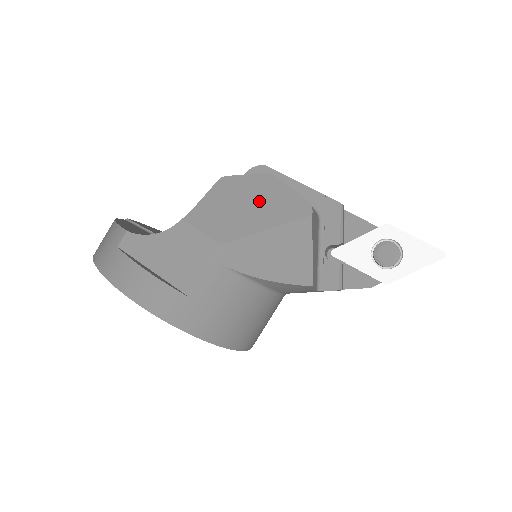
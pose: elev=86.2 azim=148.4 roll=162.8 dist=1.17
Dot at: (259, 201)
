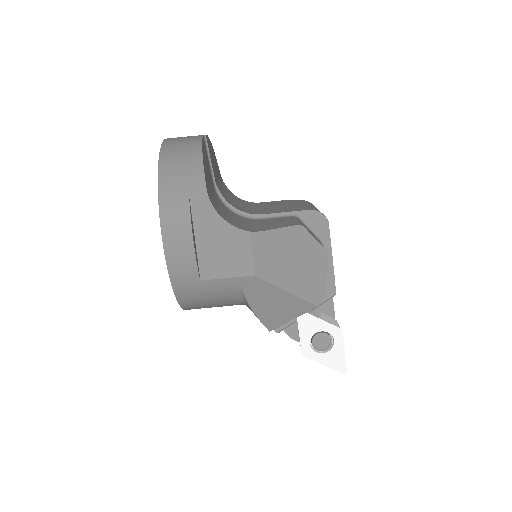
Dot at: (303, 267)
